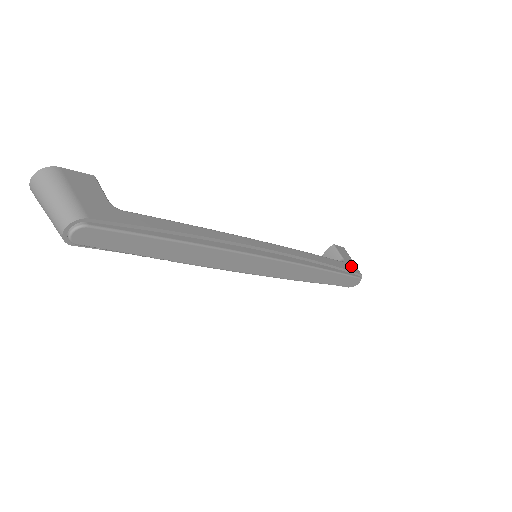
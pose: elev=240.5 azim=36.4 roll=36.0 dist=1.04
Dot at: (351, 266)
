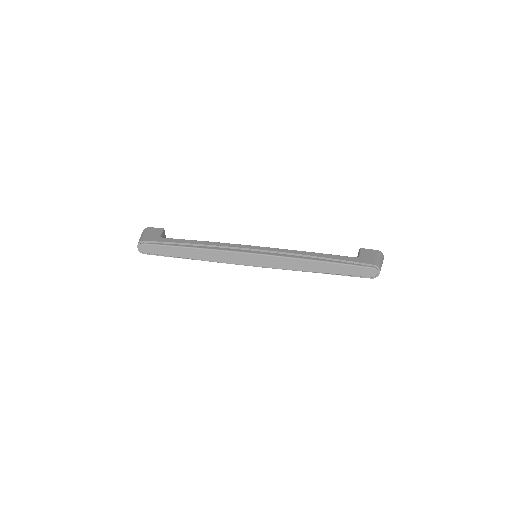
Dot at: (364, 260)
